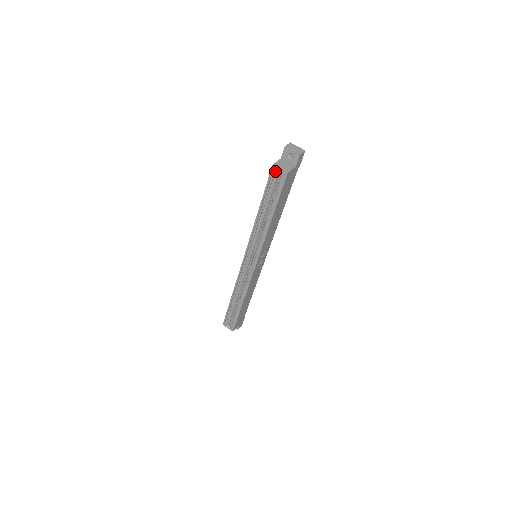
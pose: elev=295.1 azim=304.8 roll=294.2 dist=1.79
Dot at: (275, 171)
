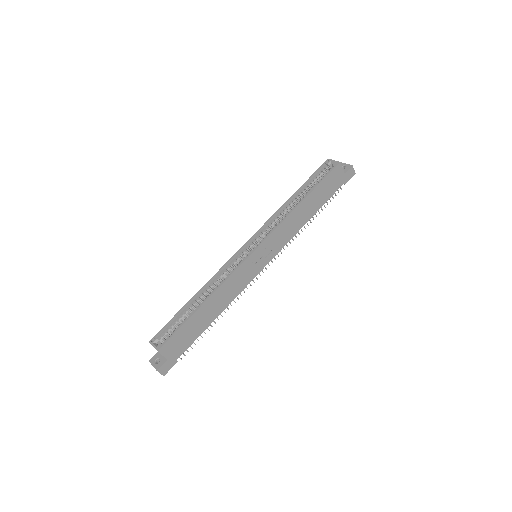
Dot at: (328, 163)
